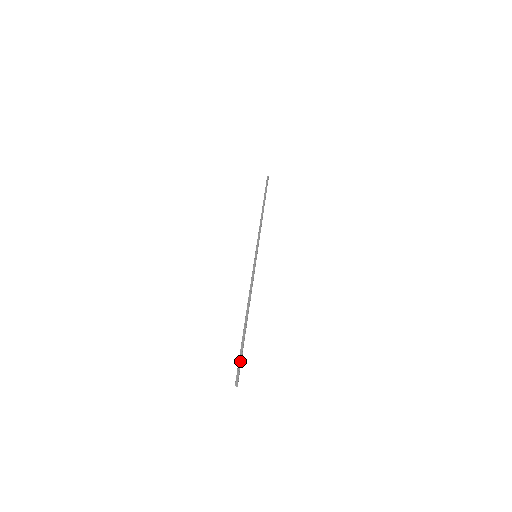
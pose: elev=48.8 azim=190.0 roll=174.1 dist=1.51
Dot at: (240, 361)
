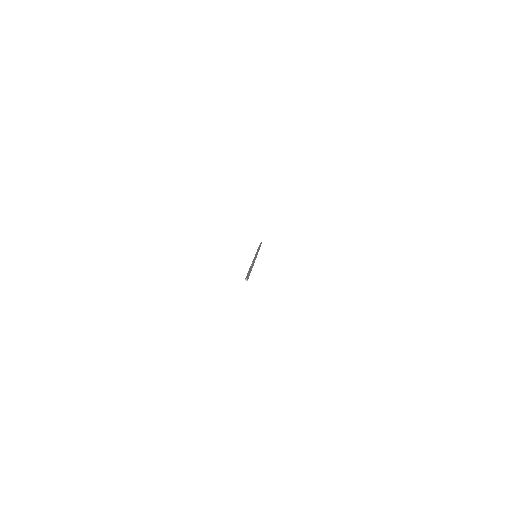
Dot at: (248, 273)
